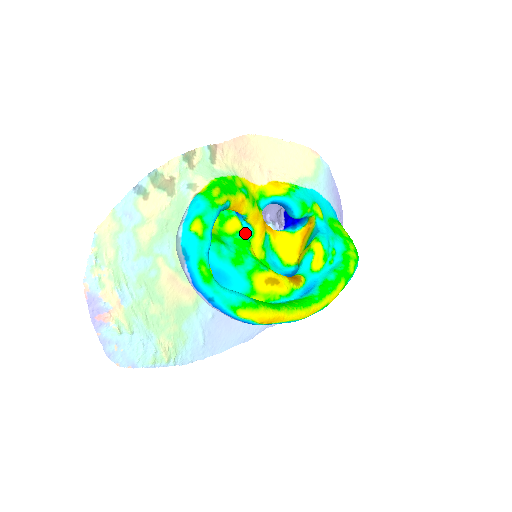
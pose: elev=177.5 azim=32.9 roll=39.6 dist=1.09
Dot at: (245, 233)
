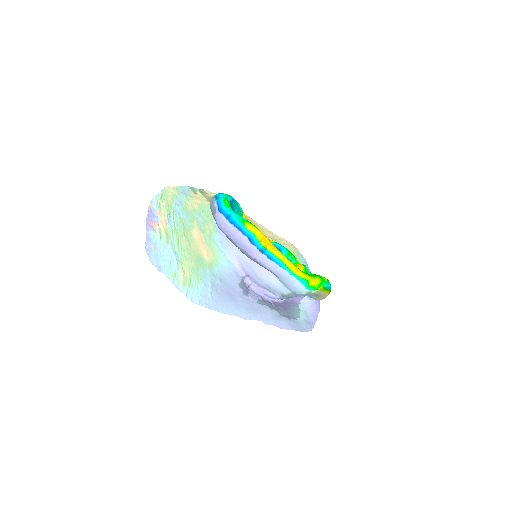
Dot at: occluded
